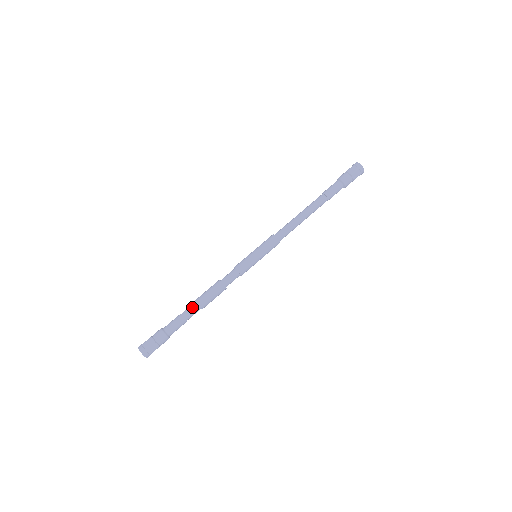
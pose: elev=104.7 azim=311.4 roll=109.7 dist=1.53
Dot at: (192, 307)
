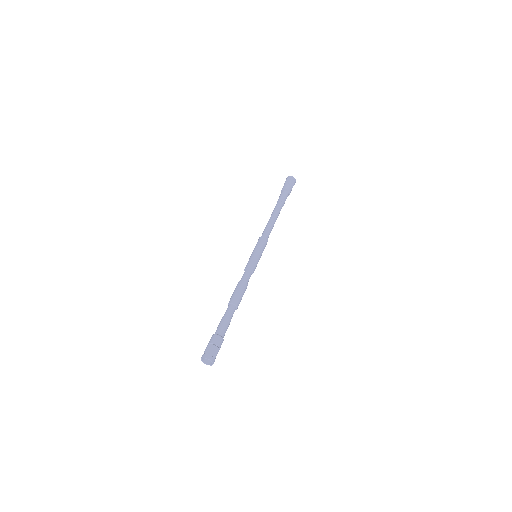
Dot at: (227, 309)
